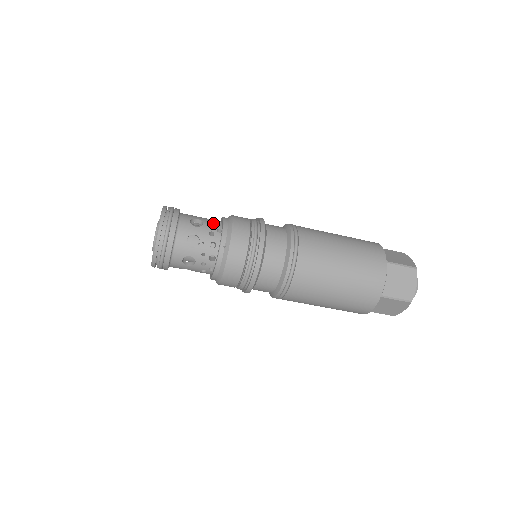
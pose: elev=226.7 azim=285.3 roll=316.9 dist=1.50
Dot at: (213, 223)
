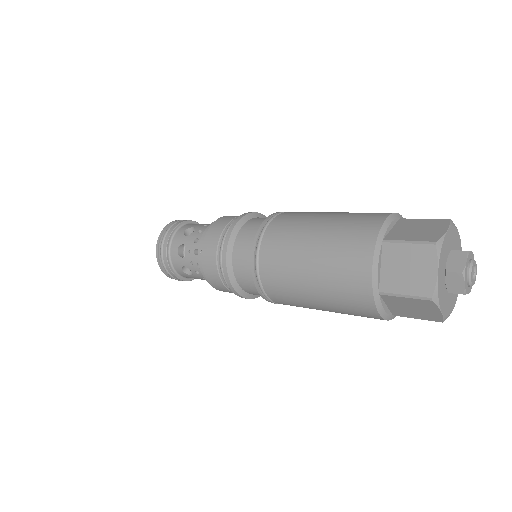
Dot at: (204, 229)
